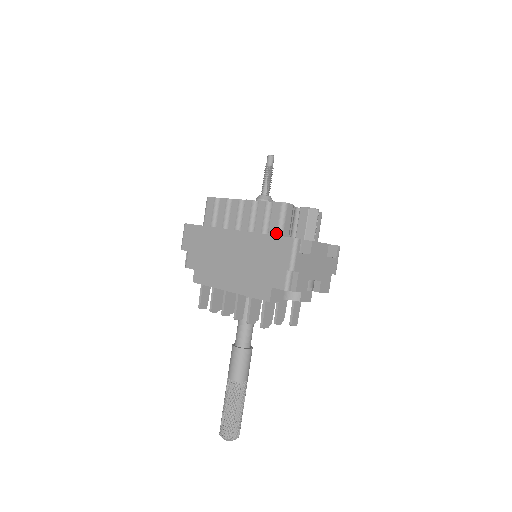
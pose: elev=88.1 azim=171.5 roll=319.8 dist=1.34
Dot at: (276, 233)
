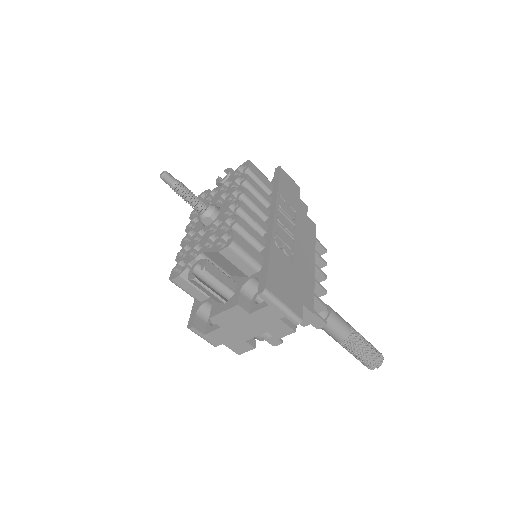
Dot at: occluded
